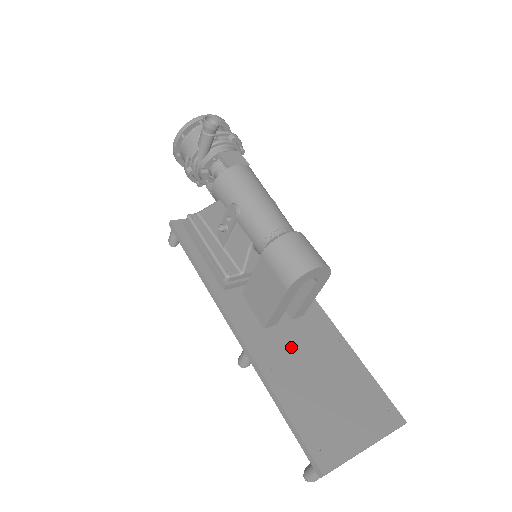
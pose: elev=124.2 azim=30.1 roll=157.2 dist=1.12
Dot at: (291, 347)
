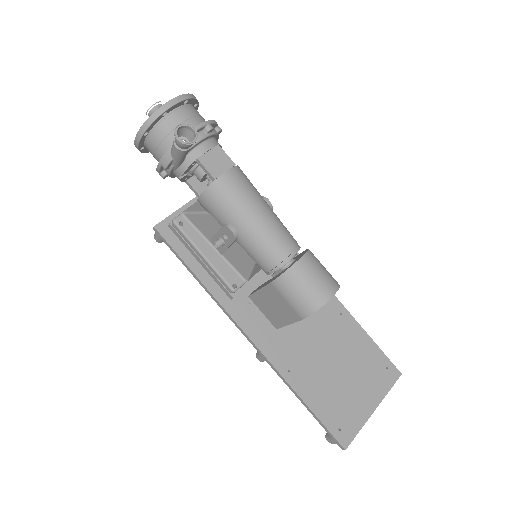
Dot at: (303, 339)
